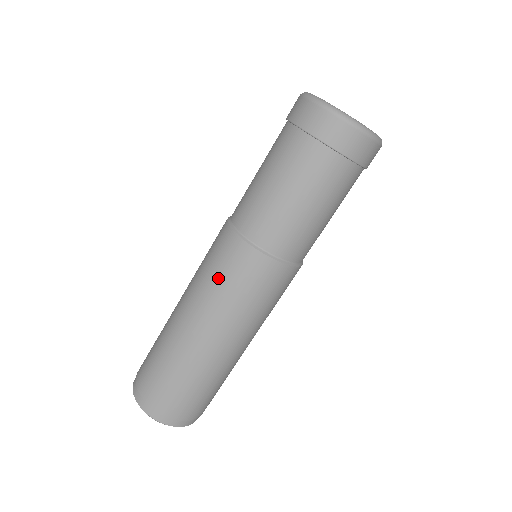
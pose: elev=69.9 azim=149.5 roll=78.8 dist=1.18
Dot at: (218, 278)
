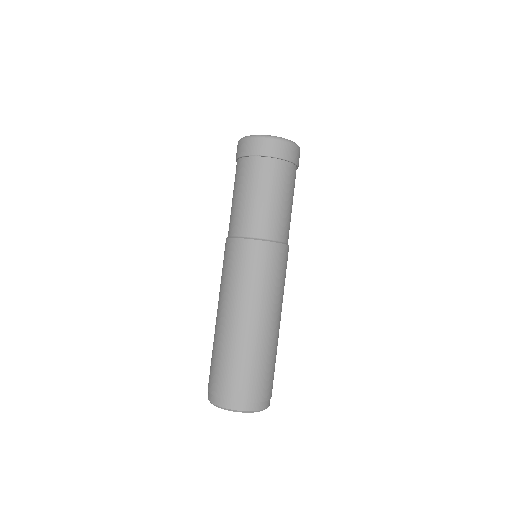
Dot at: (251, 275)
